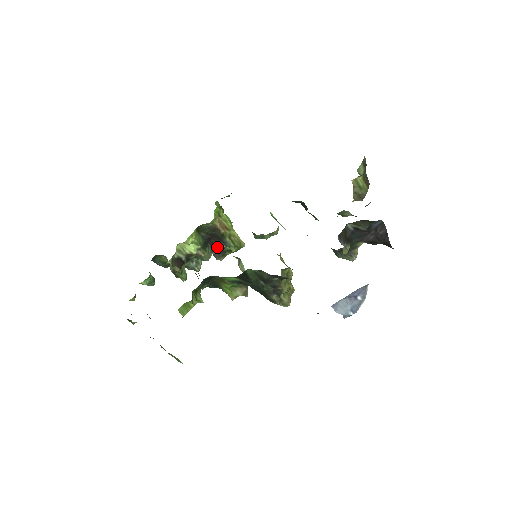
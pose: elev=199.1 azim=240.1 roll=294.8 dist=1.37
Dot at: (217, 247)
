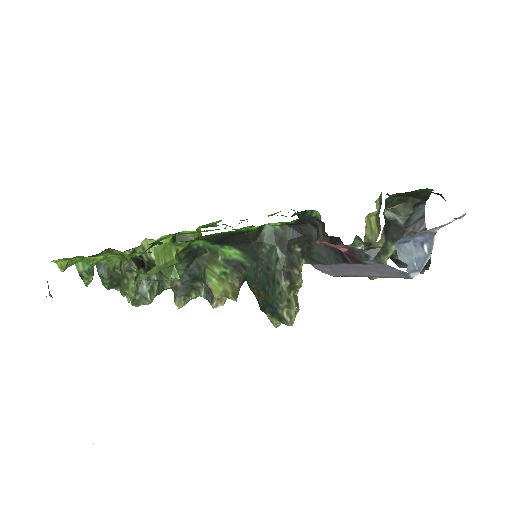
Dot at: occluded
